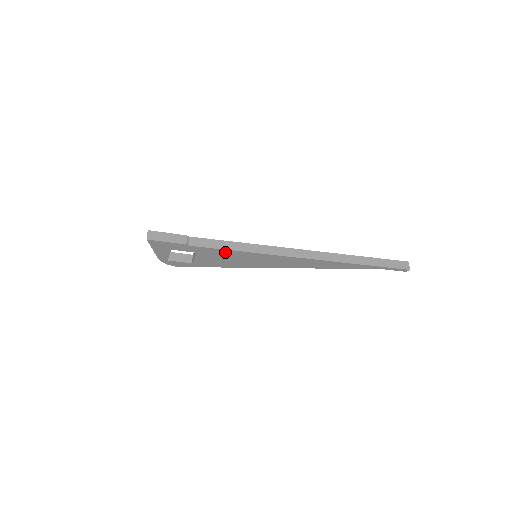
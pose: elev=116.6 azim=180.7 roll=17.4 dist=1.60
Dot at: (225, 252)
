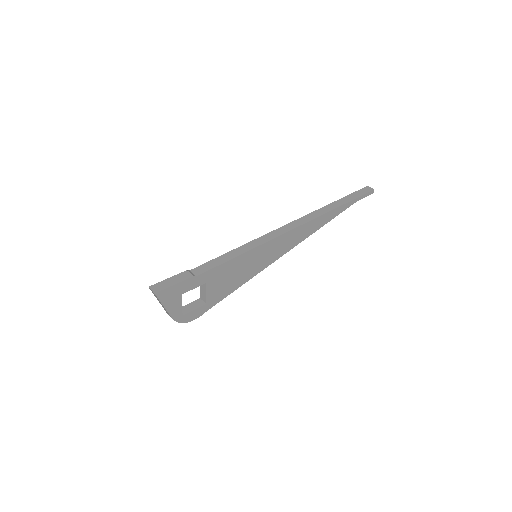
Dot at: (230, 264)
